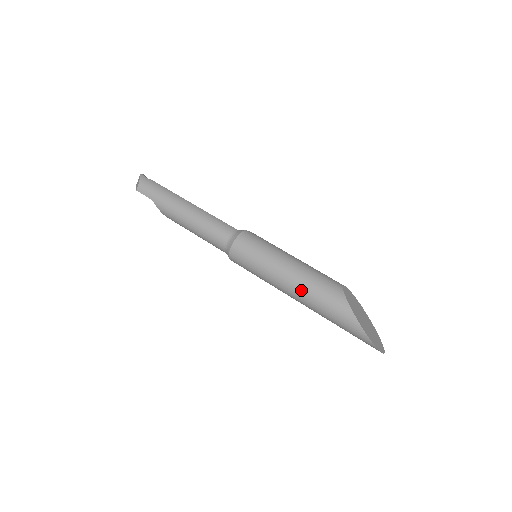
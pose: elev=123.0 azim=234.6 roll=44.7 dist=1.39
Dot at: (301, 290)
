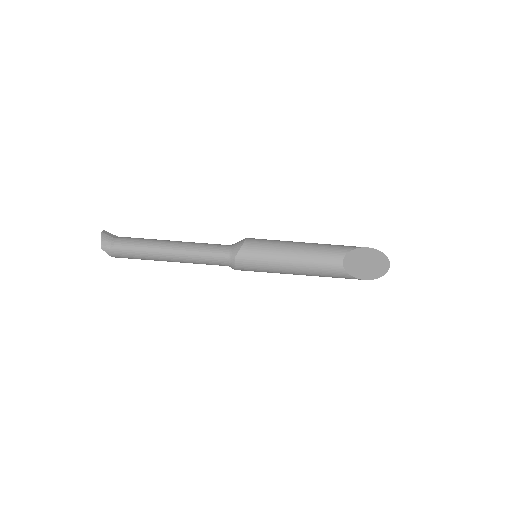
Dot at: occluded
